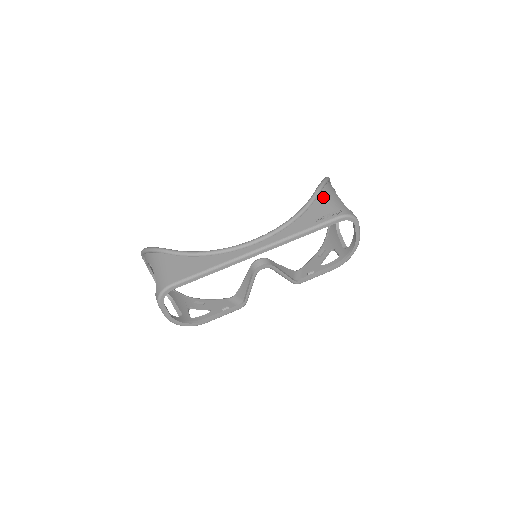
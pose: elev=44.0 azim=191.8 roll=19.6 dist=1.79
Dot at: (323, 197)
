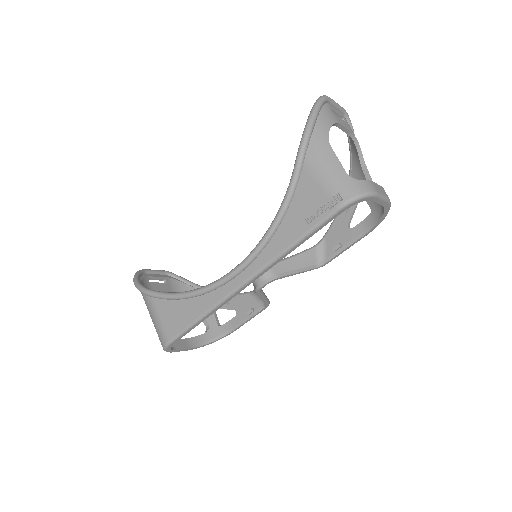
Dot at: (309, 170)
